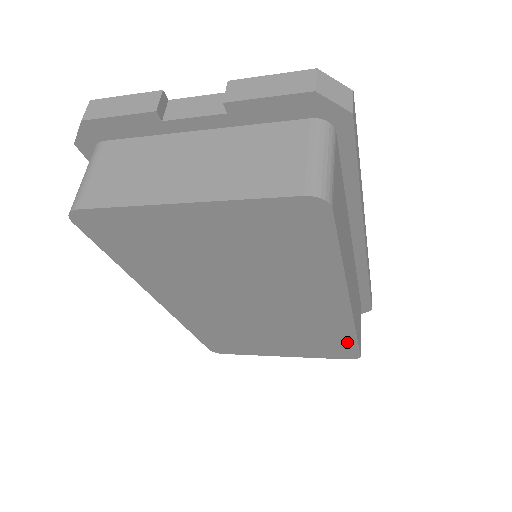
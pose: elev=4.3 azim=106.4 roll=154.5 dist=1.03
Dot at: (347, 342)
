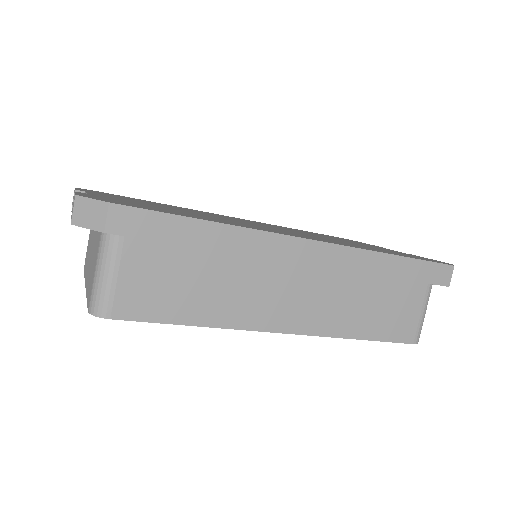
Dot at: occluded
